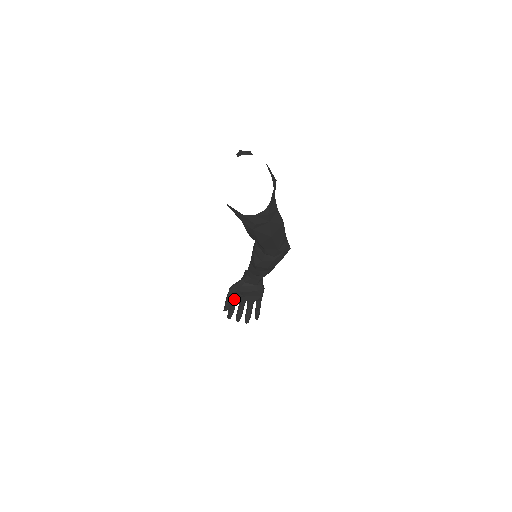
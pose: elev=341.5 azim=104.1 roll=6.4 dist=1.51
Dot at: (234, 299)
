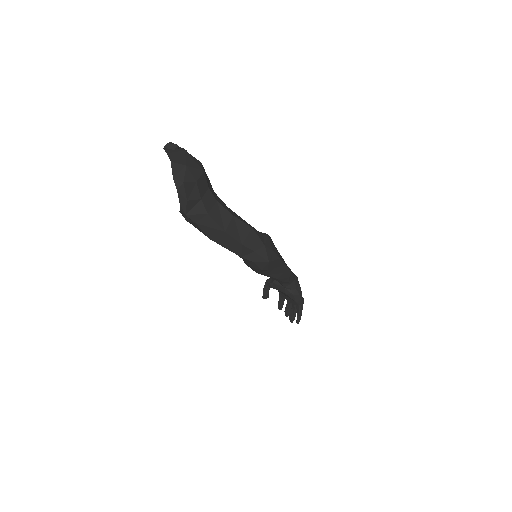
Dot at: occluded
